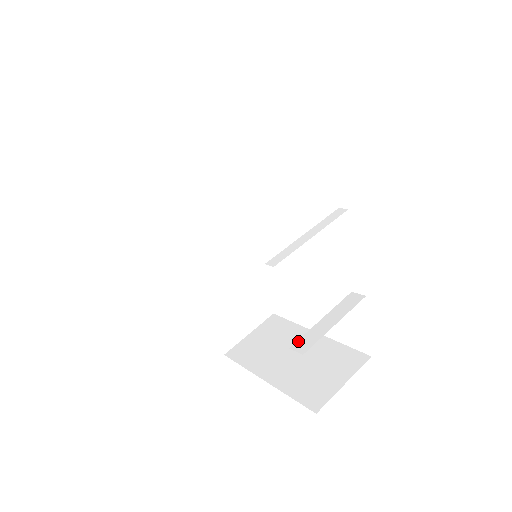
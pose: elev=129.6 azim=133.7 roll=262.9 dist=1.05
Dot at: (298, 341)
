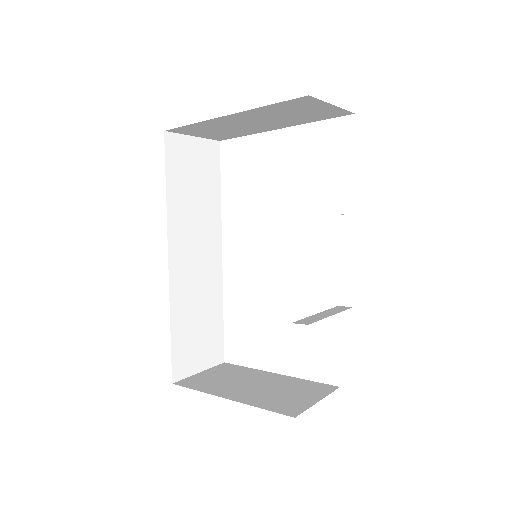
Dot at: (299, 320)
